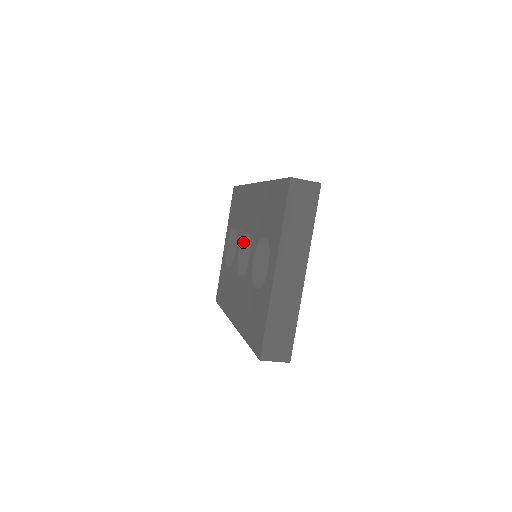
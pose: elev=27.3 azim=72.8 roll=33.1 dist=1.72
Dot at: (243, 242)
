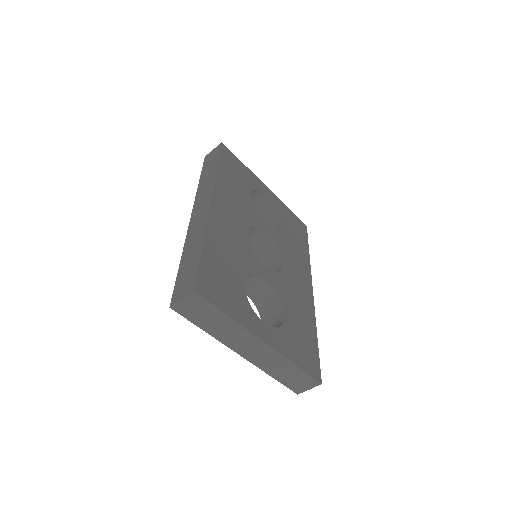
Dot at: occluded
